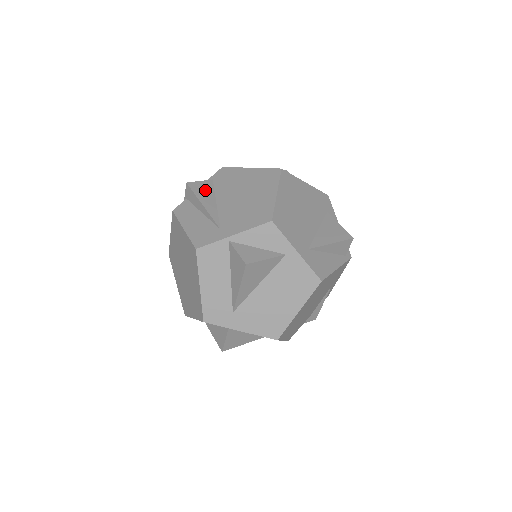
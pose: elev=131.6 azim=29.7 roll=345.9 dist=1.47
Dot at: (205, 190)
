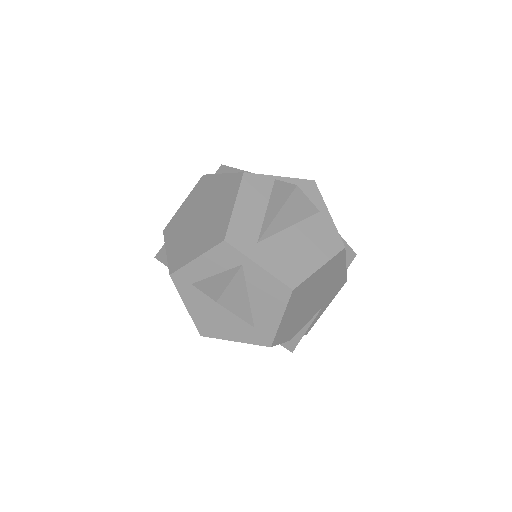
Dot at: occluded
